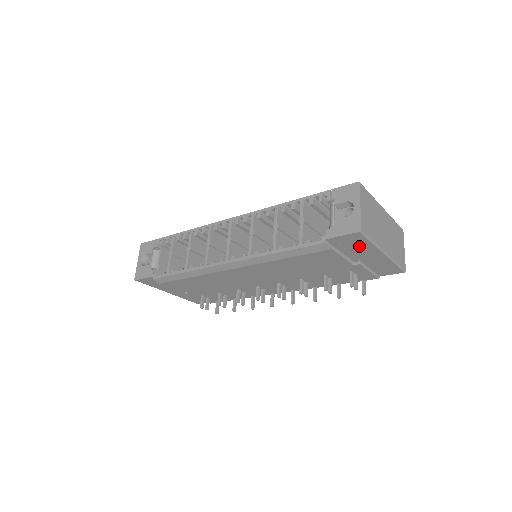
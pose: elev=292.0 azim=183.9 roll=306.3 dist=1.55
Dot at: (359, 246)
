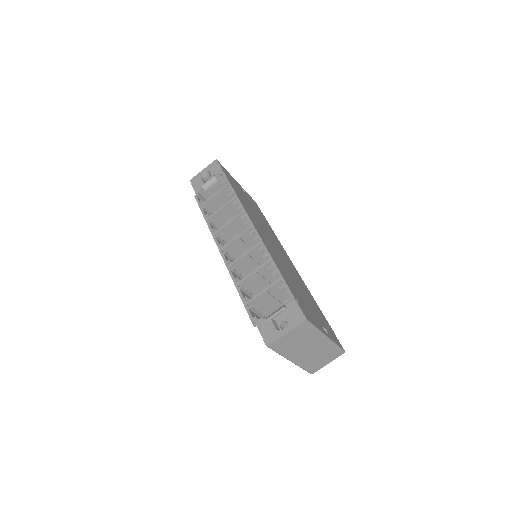
Dot at: occluded
